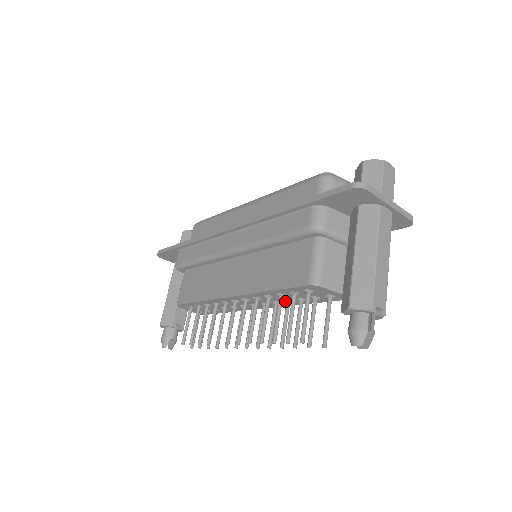
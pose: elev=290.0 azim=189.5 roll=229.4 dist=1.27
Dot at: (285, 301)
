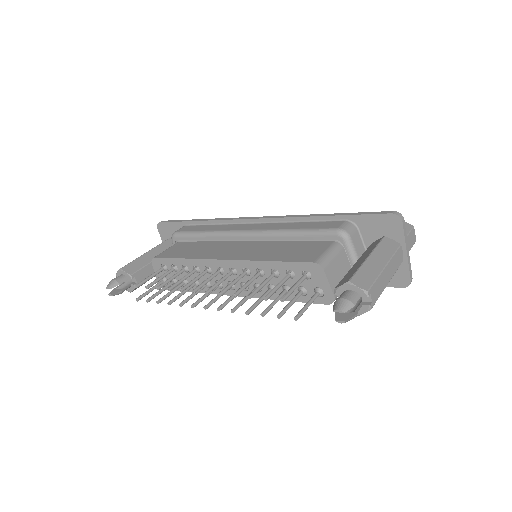
Dot at: (270, 286)
